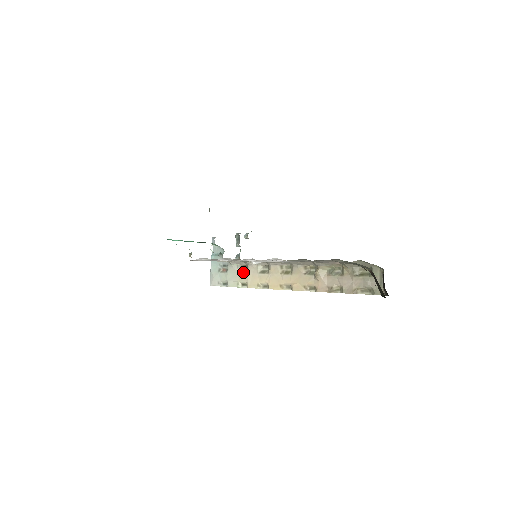
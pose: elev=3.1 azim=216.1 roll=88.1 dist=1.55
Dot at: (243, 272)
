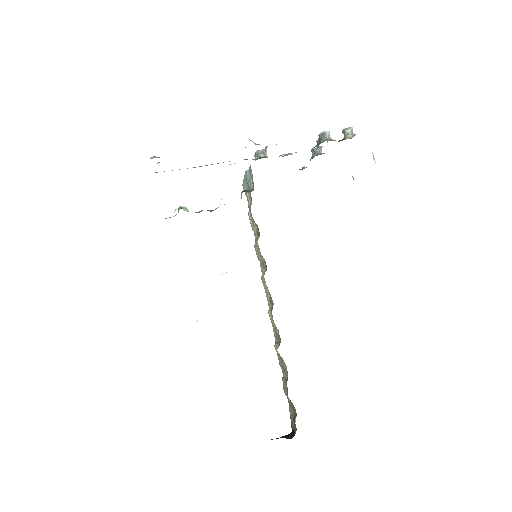
Dot at: (256, 232)
